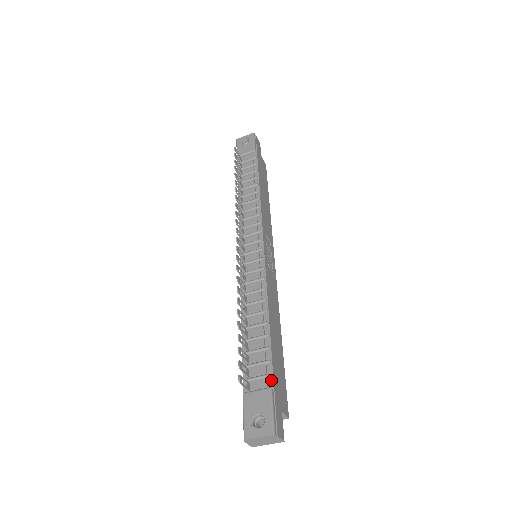
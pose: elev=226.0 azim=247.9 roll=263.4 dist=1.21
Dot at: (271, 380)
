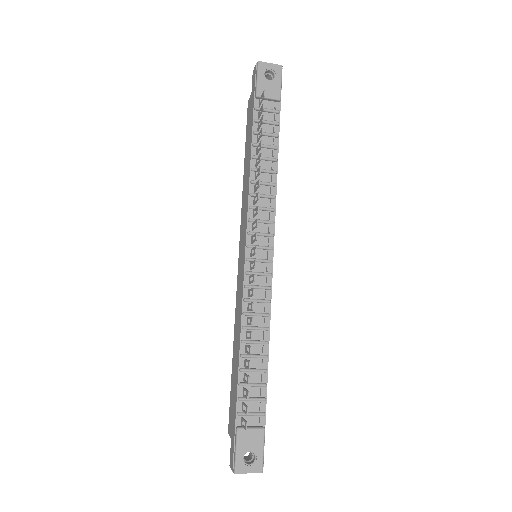
Dot at: (264, 418)
